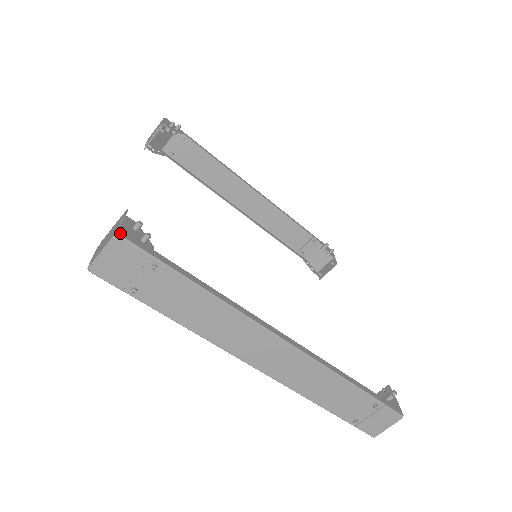
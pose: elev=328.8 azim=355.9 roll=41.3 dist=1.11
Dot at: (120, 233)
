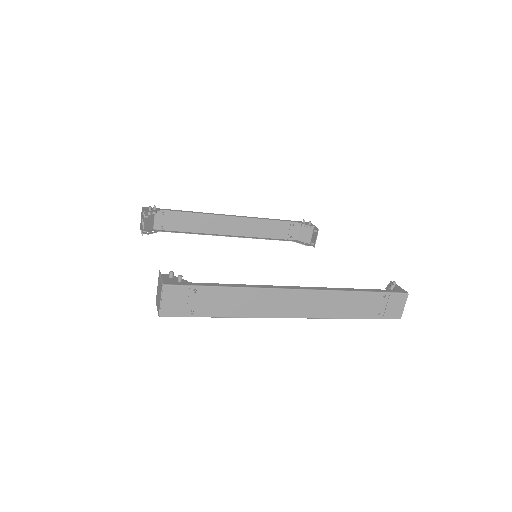
Dot at: (164, 284)
